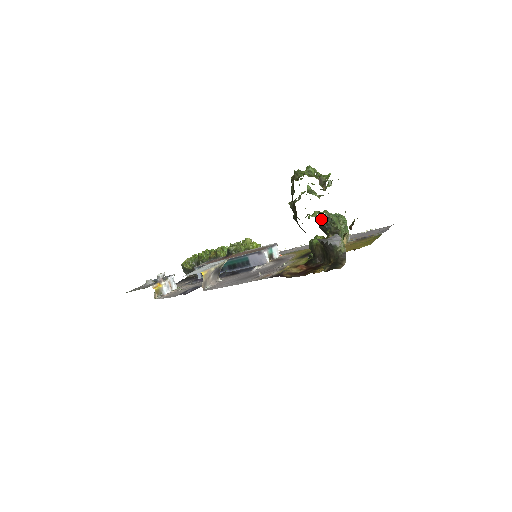
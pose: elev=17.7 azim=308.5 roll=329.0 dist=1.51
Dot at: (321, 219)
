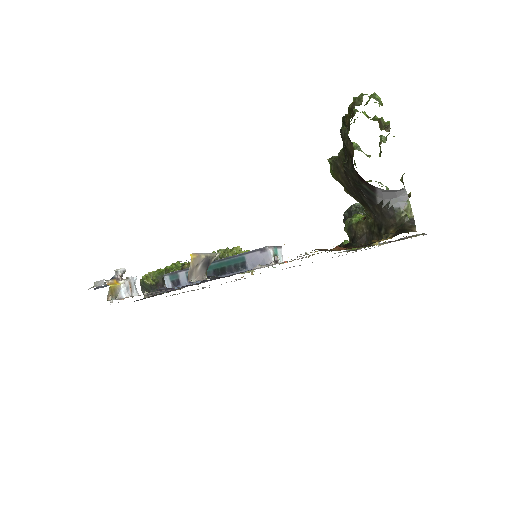
Dot at: (349, 209)
